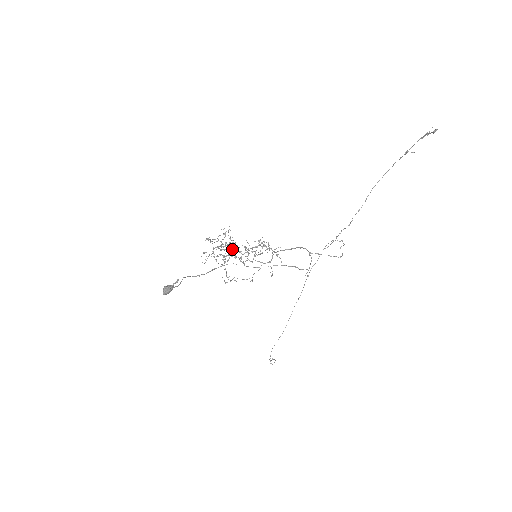
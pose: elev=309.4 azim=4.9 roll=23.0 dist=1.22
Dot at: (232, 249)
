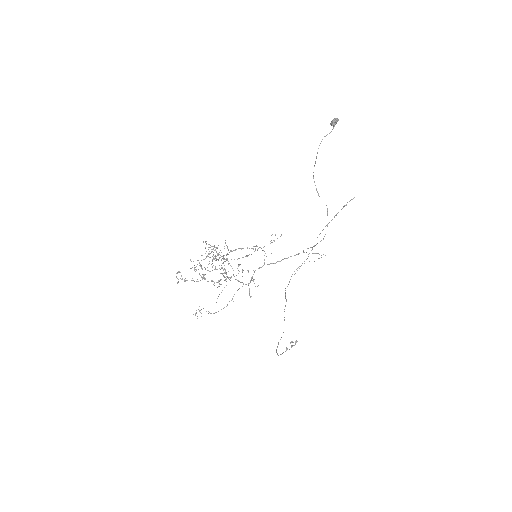
Dot at: occluded
